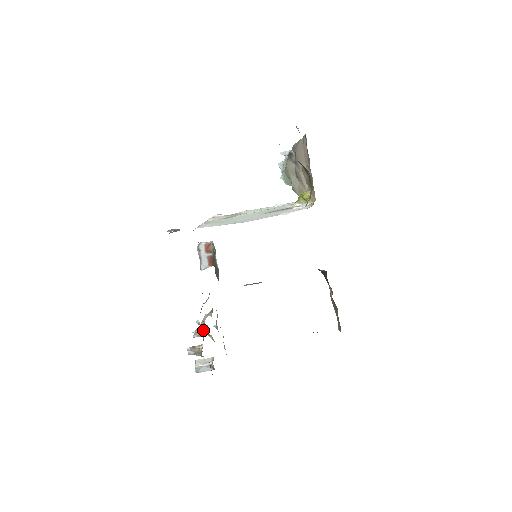
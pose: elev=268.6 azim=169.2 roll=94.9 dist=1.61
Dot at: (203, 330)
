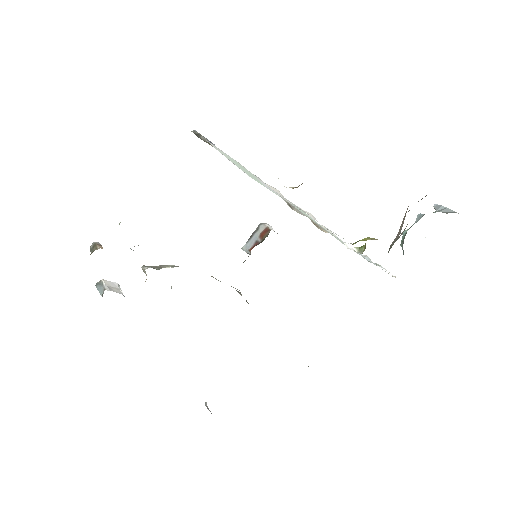
Dot at: occluded
